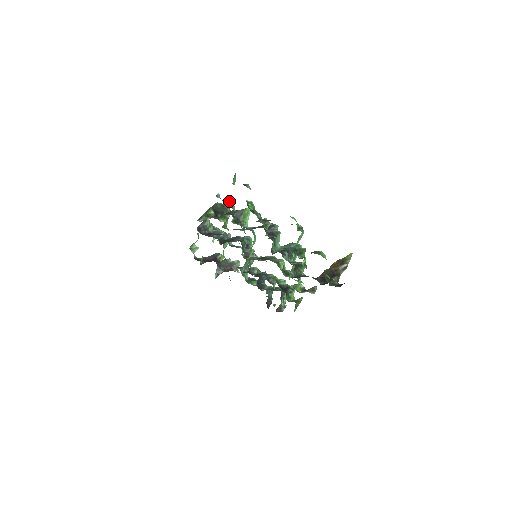
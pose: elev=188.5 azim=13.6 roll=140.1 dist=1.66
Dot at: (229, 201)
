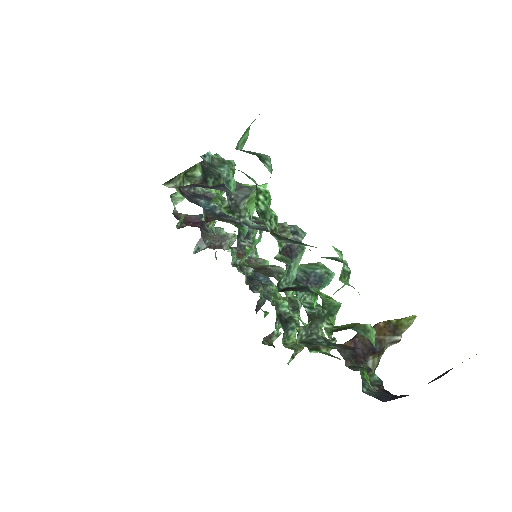
Dot at: (227, 171)
